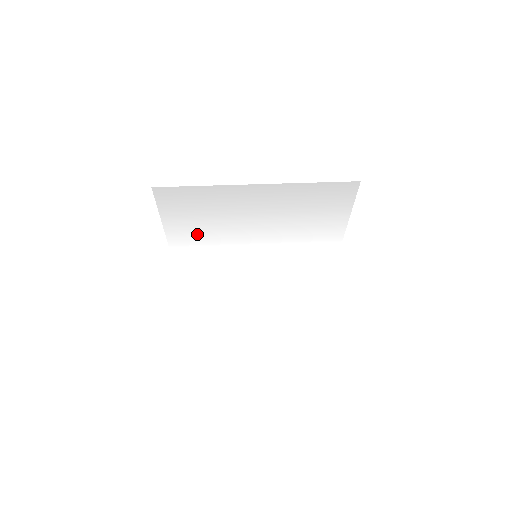
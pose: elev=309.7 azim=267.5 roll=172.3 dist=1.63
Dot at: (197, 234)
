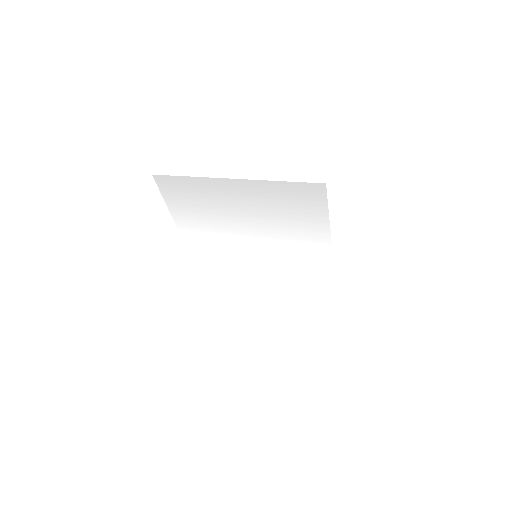
Dot at: (199, 225)
